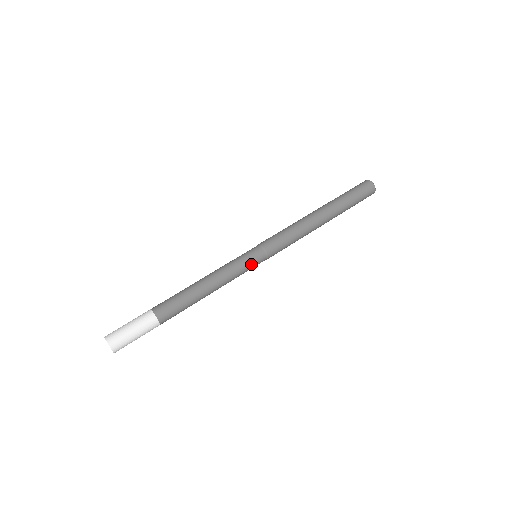
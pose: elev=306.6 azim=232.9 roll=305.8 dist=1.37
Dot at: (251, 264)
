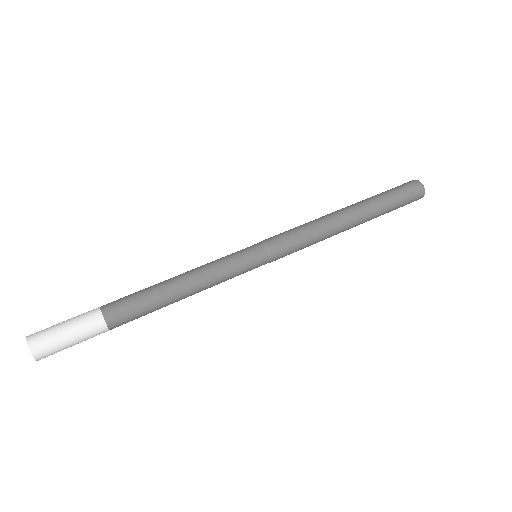
Dot at: (248, 270)
